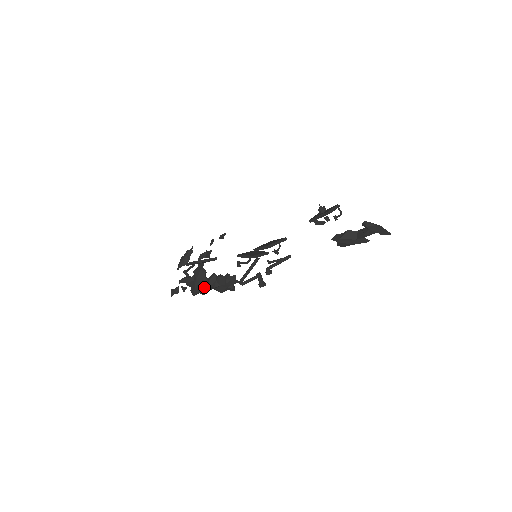
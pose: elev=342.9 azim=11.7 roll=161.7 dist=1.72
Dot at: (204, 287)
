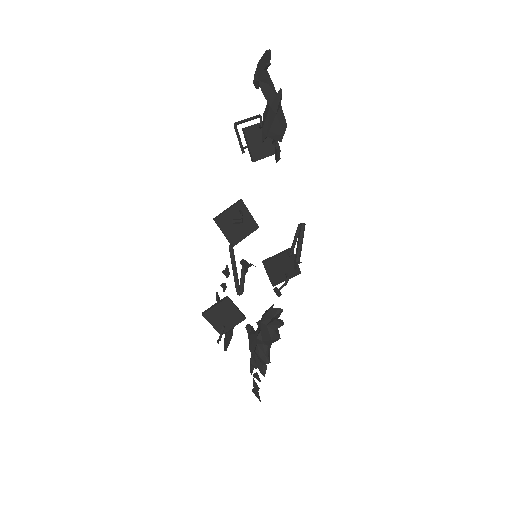
Dot at: (259, 351)
